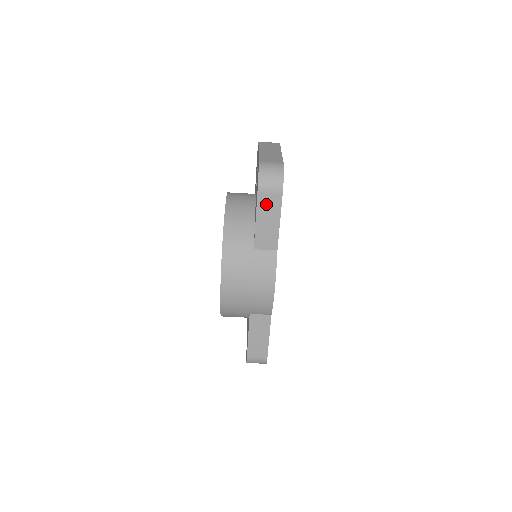
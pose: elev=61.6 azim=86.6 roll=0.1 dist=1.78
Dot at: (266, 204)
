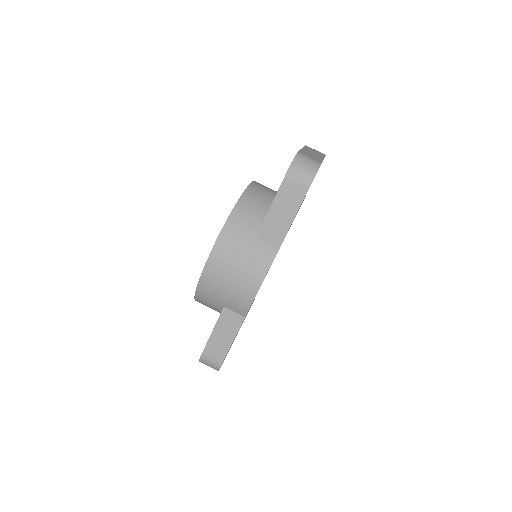
Dot at: (287, 194)
